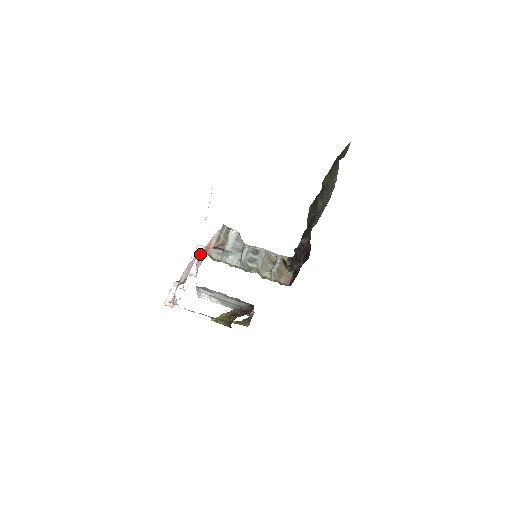
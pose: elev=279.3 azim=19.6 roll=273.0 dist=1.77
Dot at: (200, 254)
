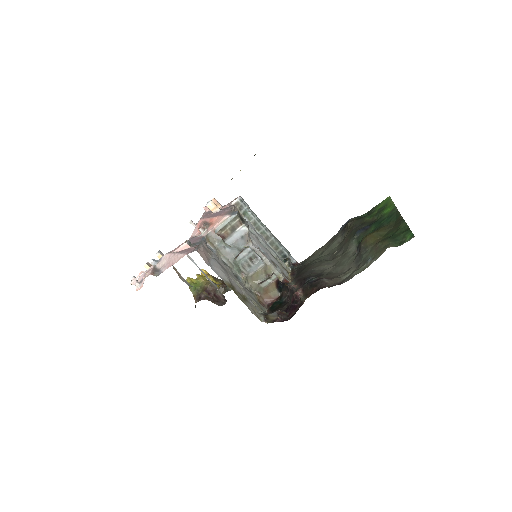
Dot at: (200, 228)
